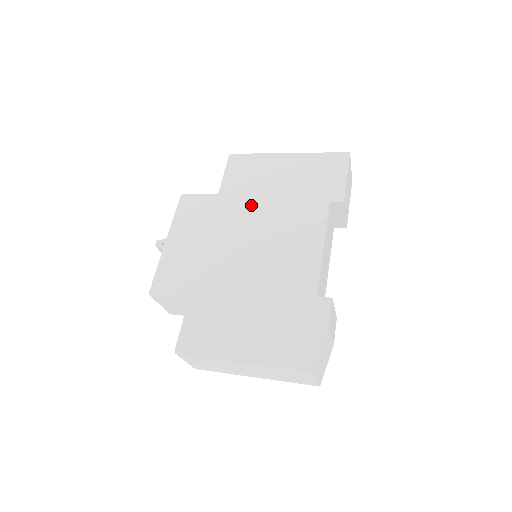
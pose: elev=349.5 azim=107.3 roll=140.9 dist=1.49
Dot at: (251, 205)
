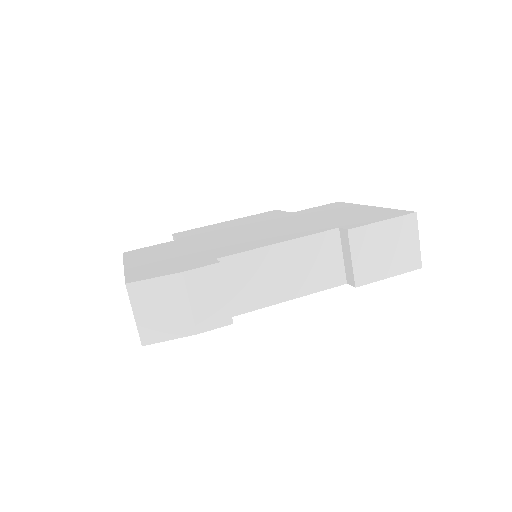
Dot at: (294, 219)
